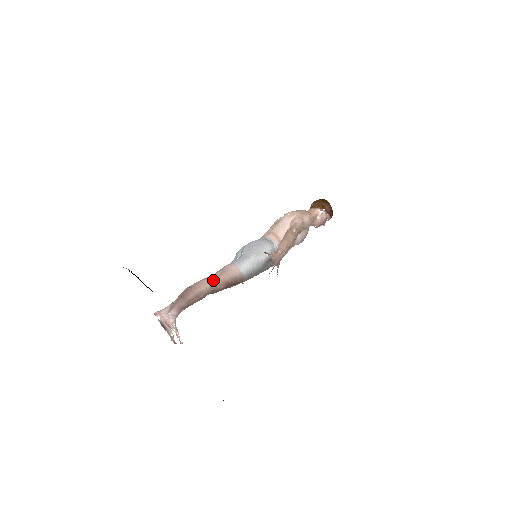
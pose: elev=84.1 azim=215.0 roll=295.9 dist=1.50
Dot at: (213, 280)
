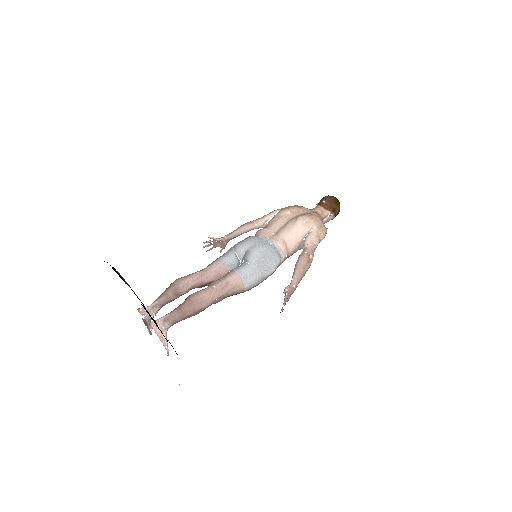
Dot at: (216, 295)
